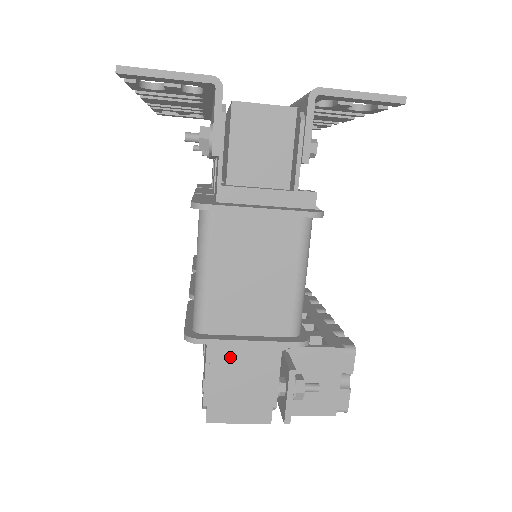
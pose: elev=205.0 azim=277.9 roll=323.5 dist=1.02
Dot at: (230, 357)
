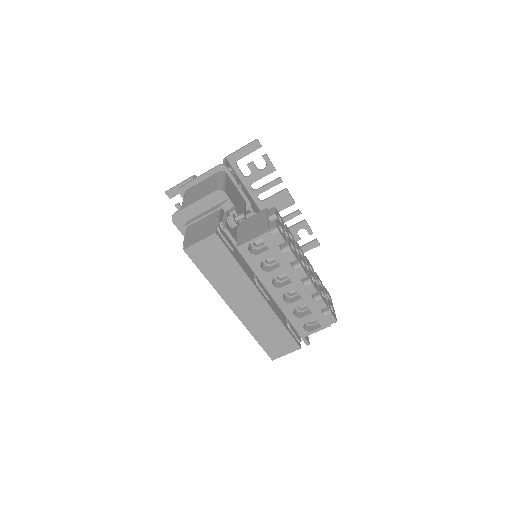
Dot at: (196, 224)
